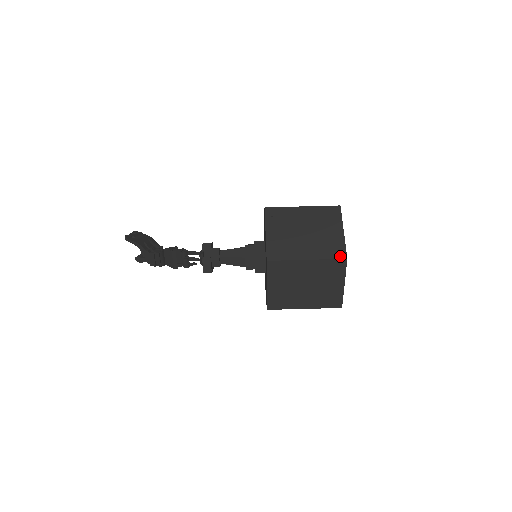
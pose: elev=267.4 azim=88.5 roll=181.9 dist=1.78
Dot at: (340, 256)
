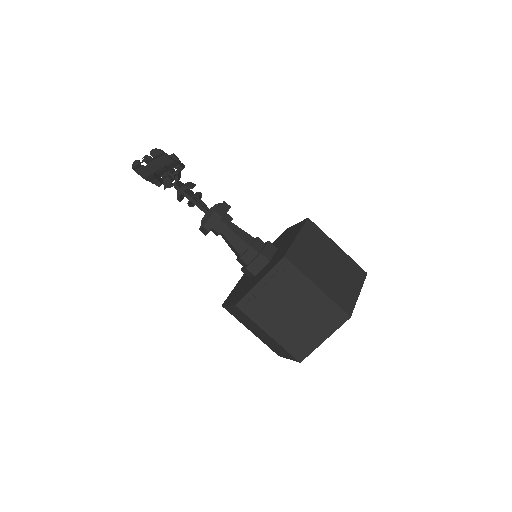
Dot at: (297, 356)
